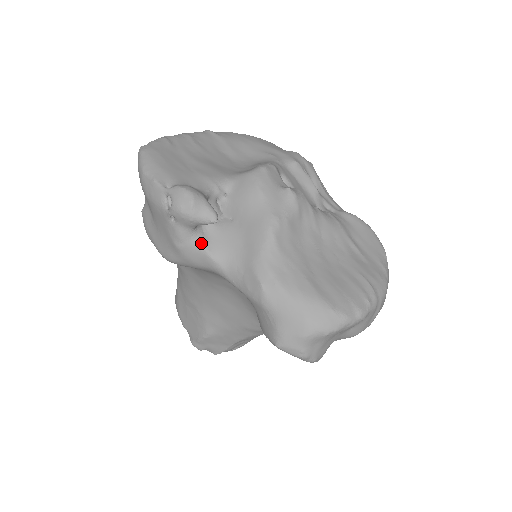
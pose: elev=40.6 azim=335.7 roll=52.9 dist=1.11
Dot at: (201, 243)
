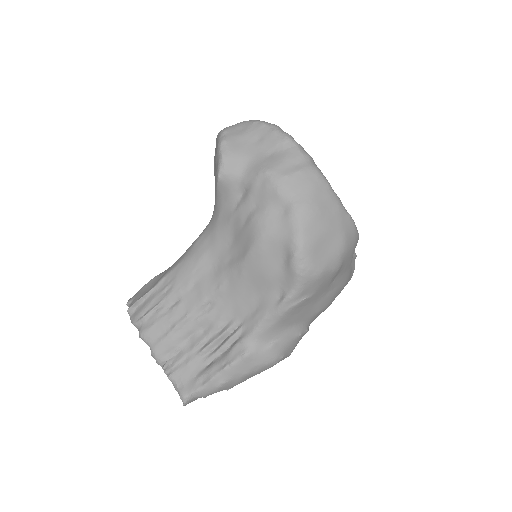
Dot at: occluded
